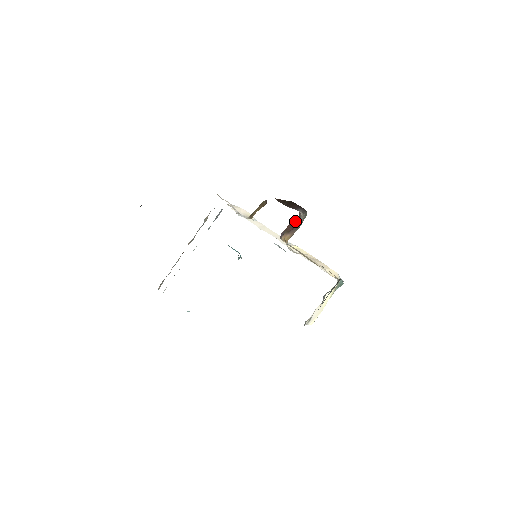
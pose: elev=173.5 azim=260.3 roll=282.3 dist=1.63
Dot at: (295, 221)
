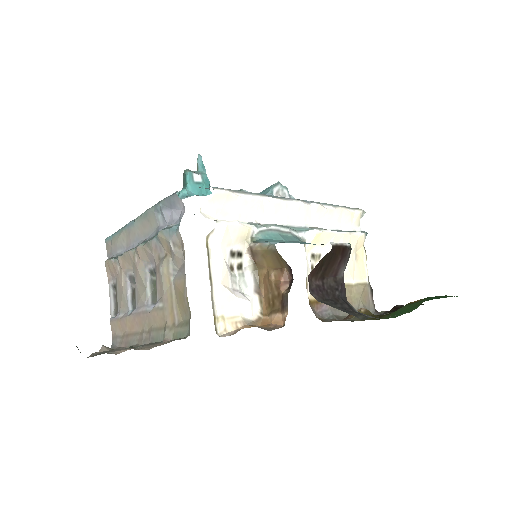
Dot at: occluded
